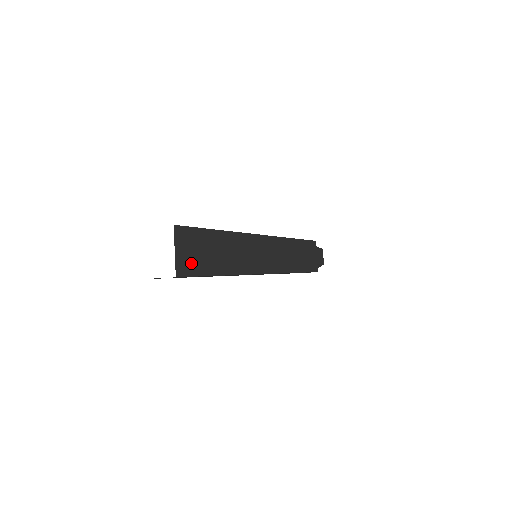
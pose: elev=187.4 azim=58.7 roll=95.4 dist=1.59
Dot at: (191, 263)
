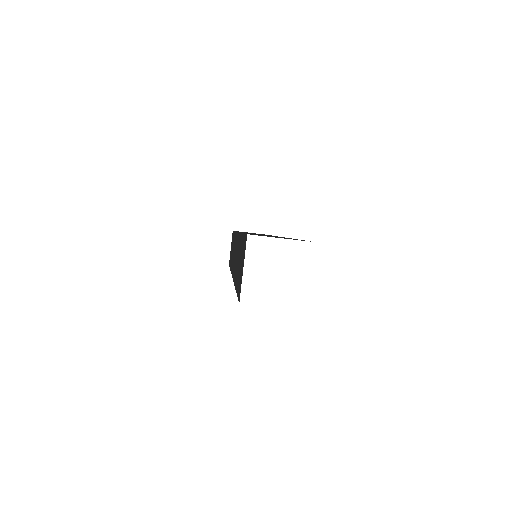
Dot at: occluded
